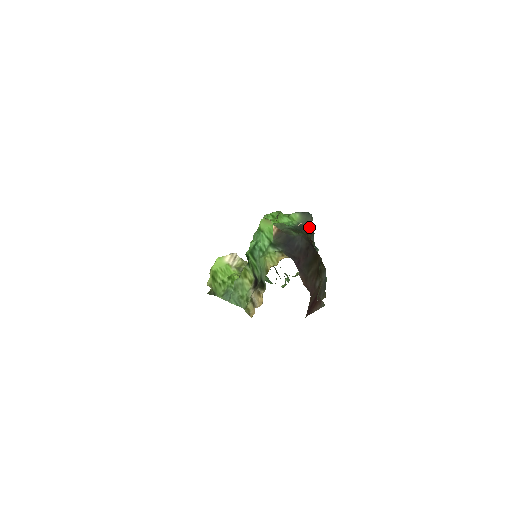
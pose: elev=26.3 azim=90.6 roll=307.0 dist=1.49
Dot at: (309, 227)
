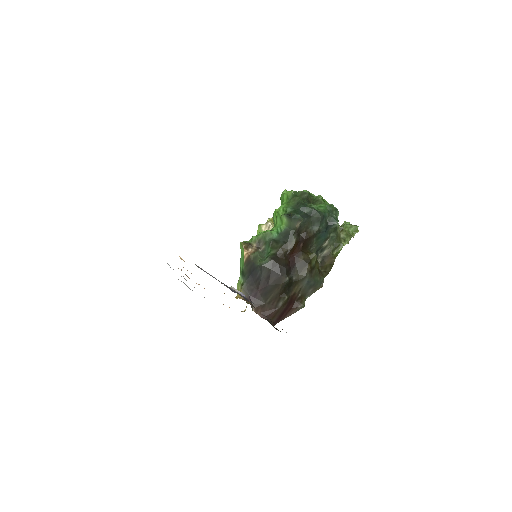
Dot at: (311, 216)
